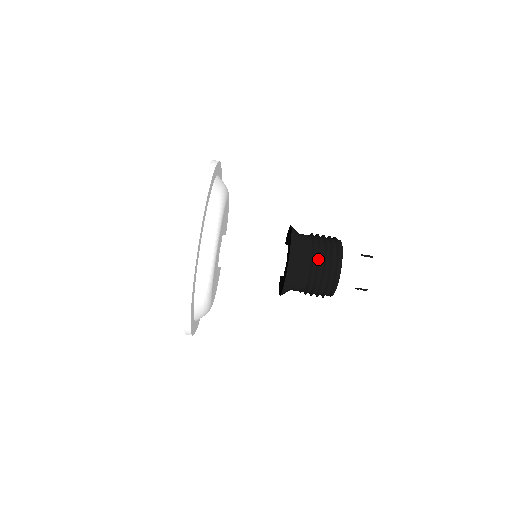
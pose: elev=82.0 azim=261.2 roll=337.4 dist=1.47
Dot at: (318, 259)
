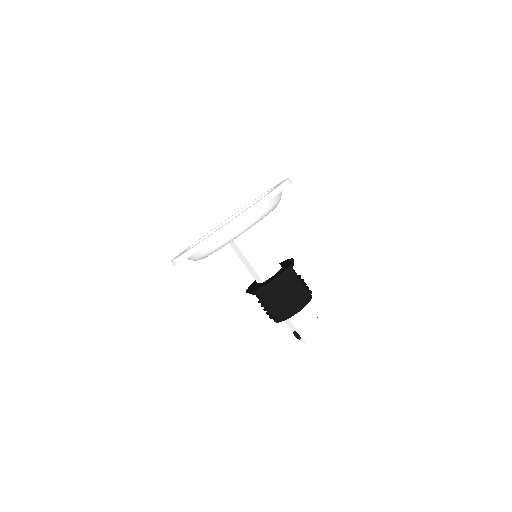
Dot at: (297, 289)
